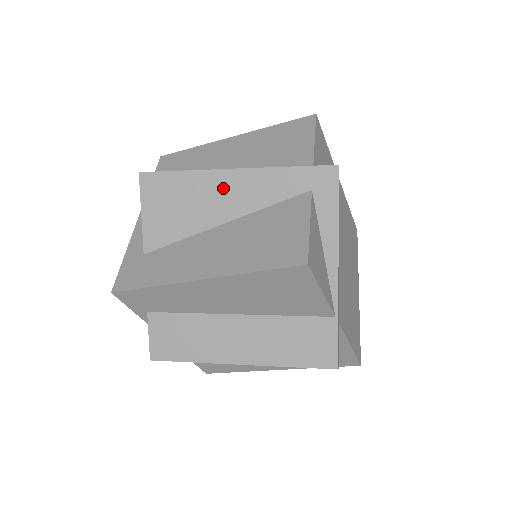
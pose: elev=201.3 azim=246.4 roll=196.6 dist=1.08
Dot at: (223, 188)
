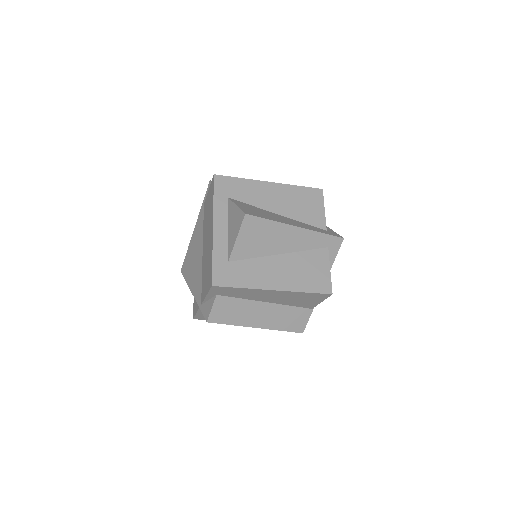
Dot at: (288, 235)
